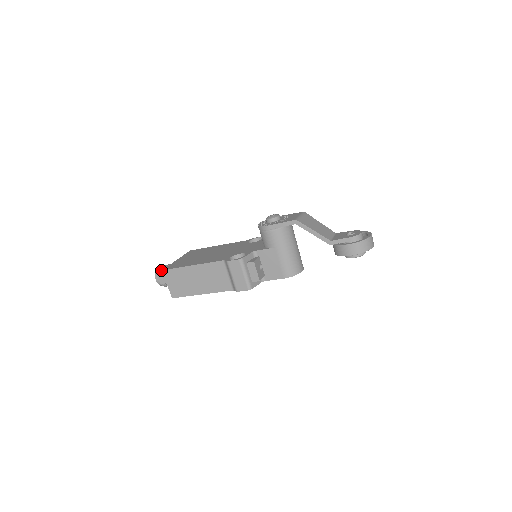
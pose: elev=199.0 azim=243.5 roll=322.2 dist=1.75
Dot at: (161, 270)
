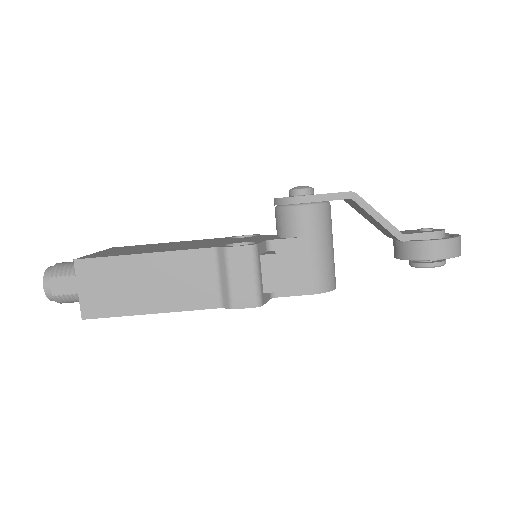
Dot at: (59, 268)
